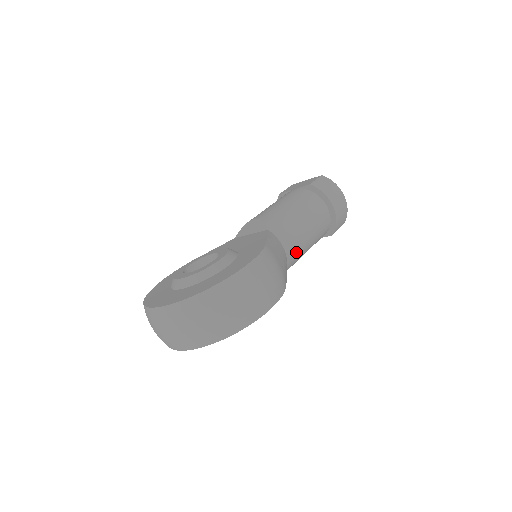
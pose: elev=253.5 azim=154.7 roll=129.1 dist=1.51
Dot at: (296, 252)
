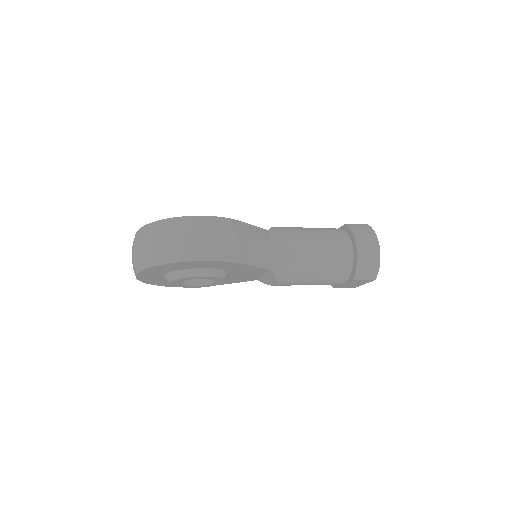
Dot at: (288, 262)
